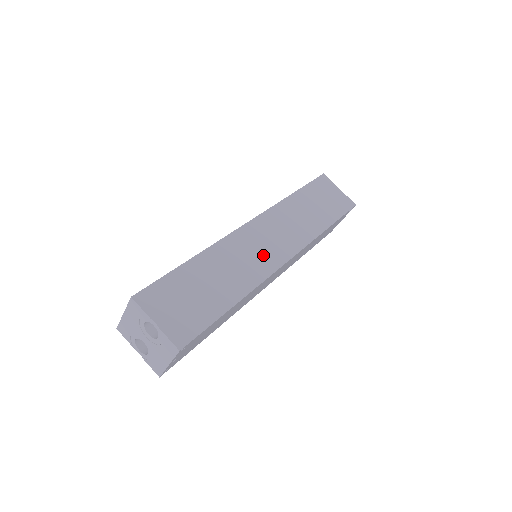
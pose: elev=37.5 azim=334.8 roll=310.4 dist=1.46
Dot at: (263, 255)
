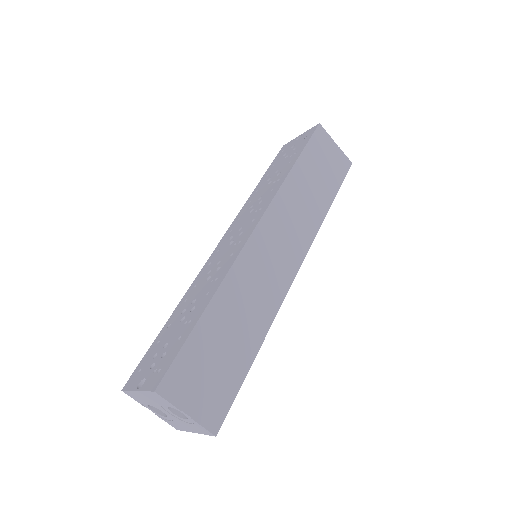
Dot at: (274, 273)
